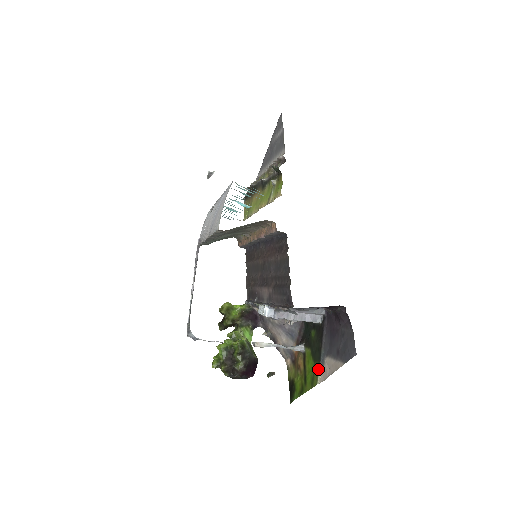
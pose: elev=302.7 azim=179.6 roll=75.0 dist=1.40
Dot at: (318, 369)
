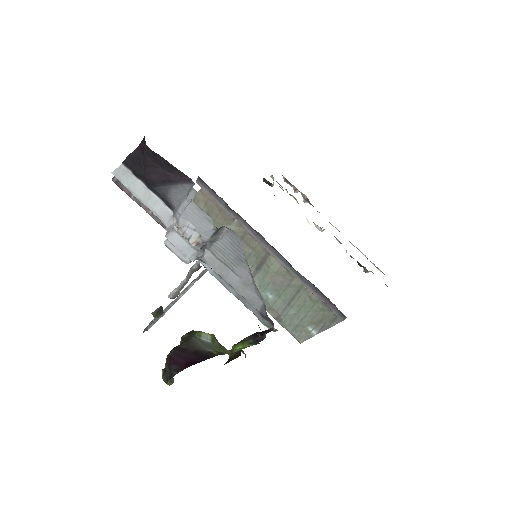
Dot at: occluded
